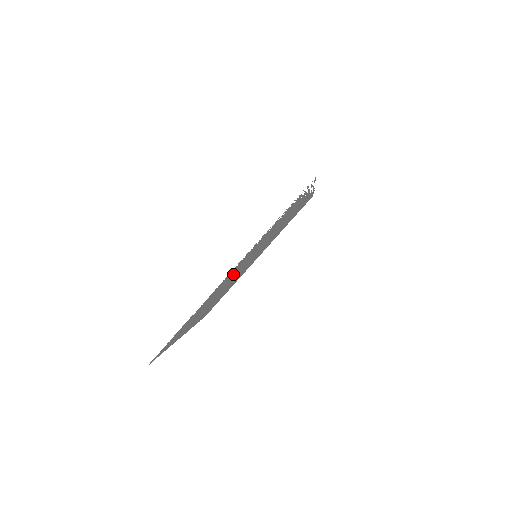
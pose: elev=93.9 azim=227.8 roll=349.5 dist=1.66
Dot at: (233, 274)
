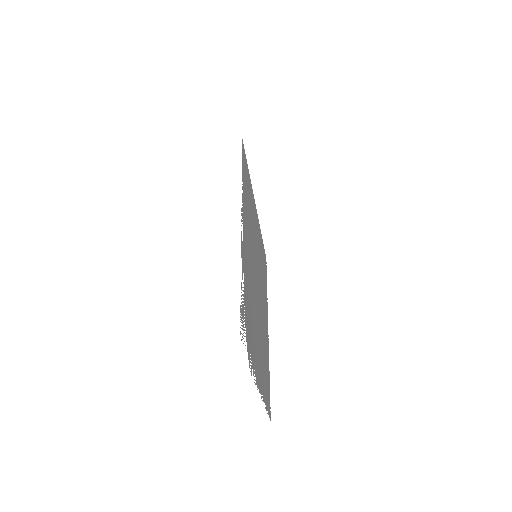
Dot at: (258, 341)
